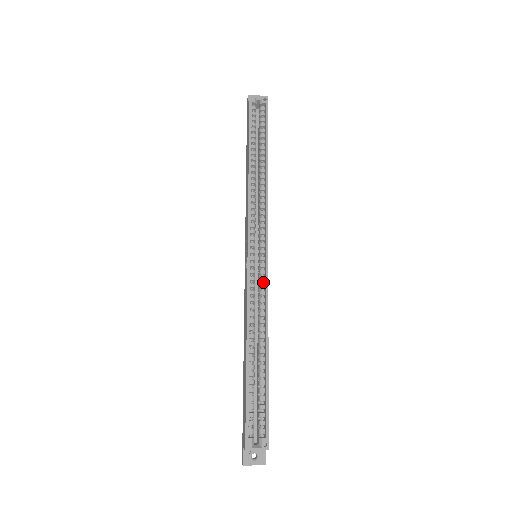
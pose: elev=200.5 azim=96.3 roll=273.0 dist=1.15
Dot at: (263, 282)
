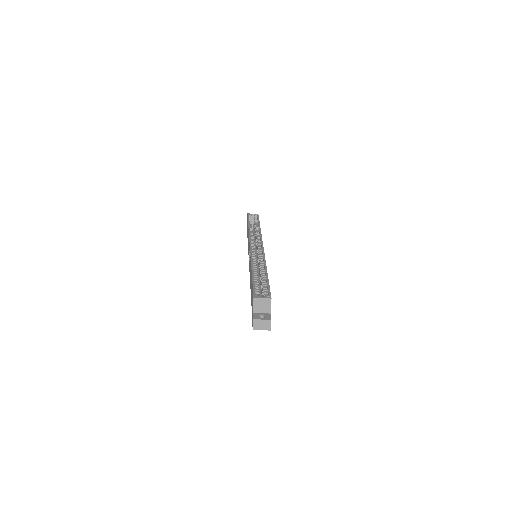
Dot at: (261, 255)
